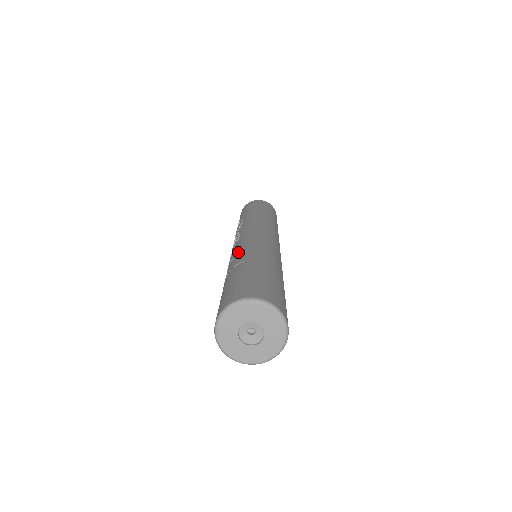
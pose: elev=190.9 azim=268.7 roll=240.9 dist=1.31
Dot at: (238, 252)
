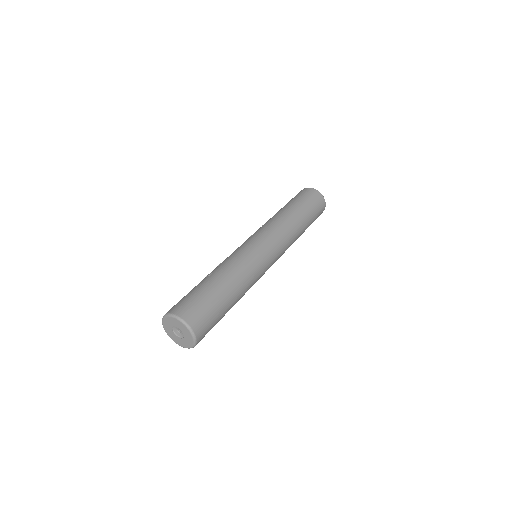
Dot at: occluded
